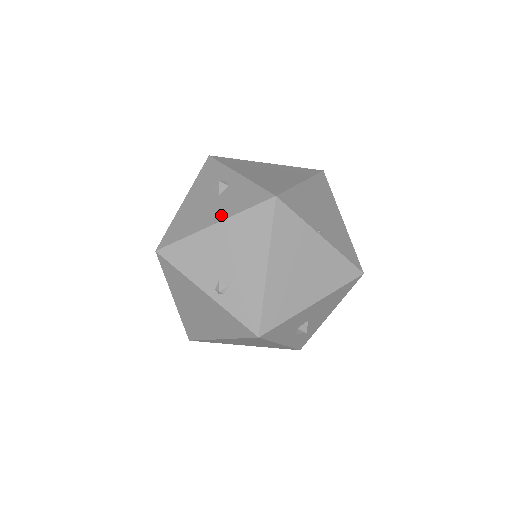
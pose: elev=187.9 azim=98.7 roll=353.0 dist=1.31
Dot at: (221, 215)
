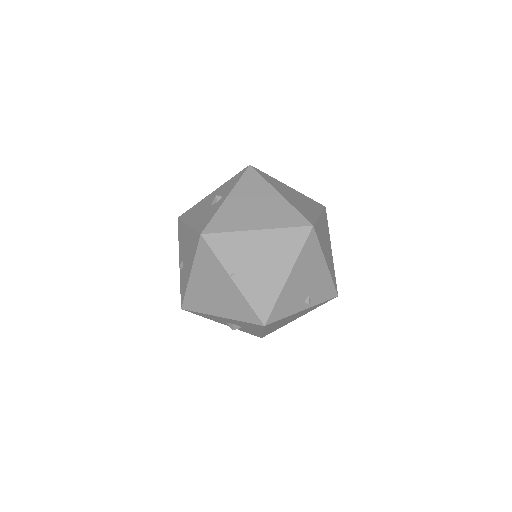
Dot at: (194, 222)
